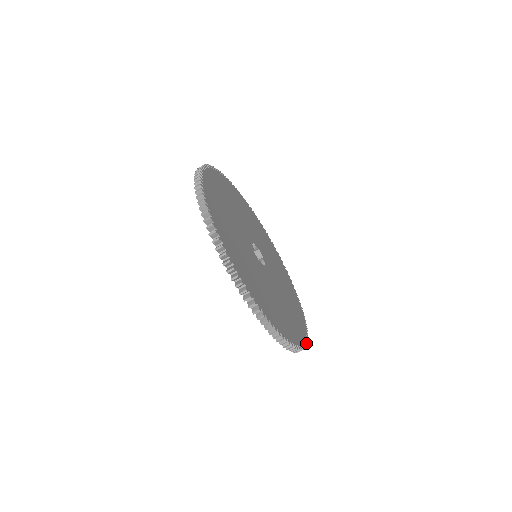
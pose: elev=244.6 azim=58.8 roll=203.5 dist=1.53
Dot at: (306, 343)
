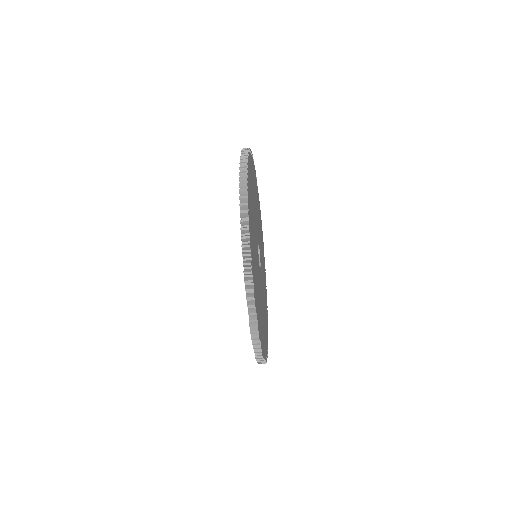
Dot at: (267, 317)
